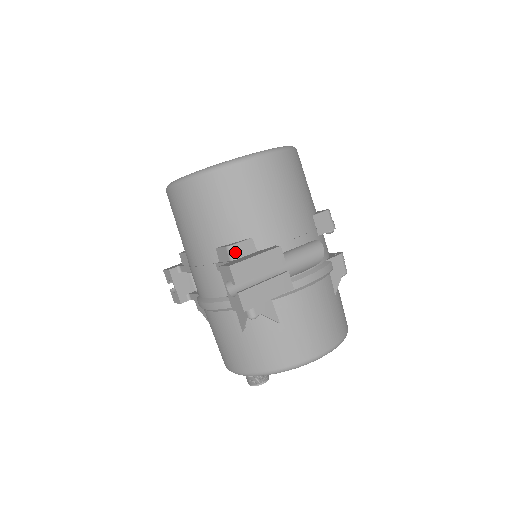
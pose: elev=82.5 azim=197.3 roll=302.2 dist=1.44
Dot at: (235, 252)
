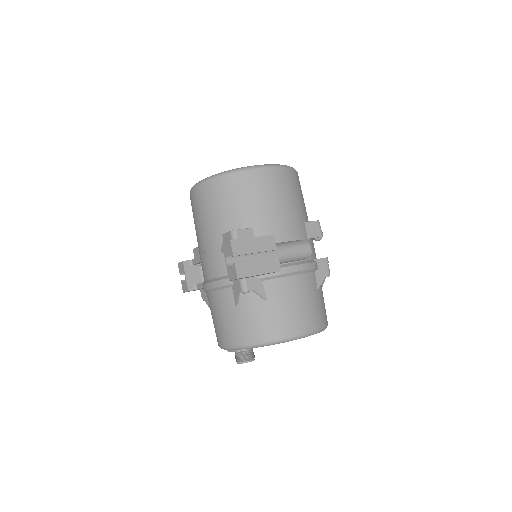
Dot at: (237, 236)
